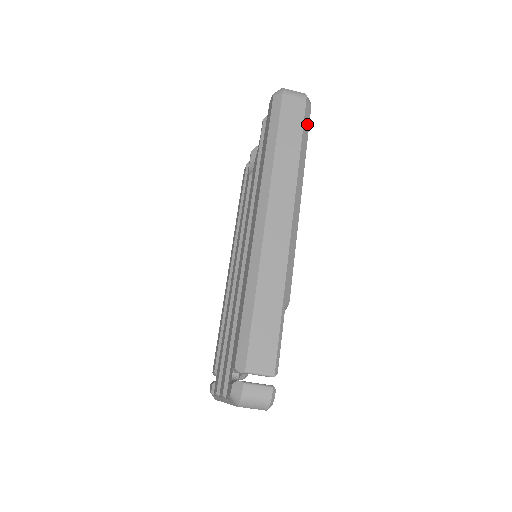
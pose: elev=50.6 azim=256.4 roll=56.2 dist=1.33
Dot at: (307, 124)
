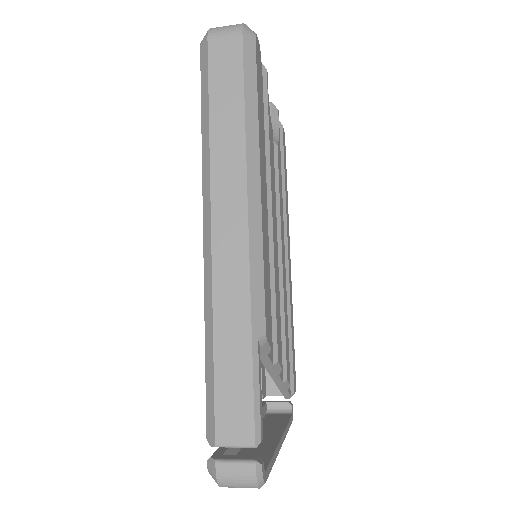
Dot at: (252, 69)
